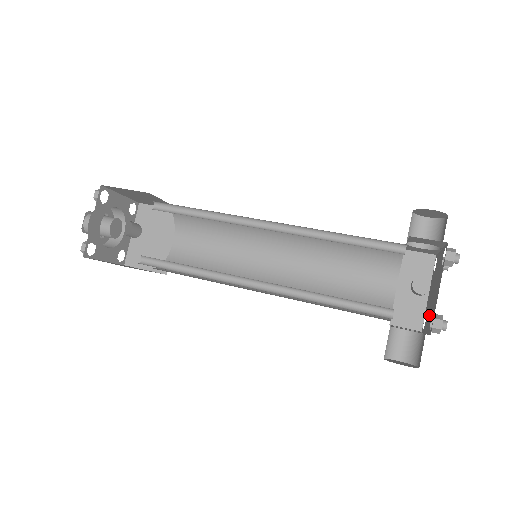
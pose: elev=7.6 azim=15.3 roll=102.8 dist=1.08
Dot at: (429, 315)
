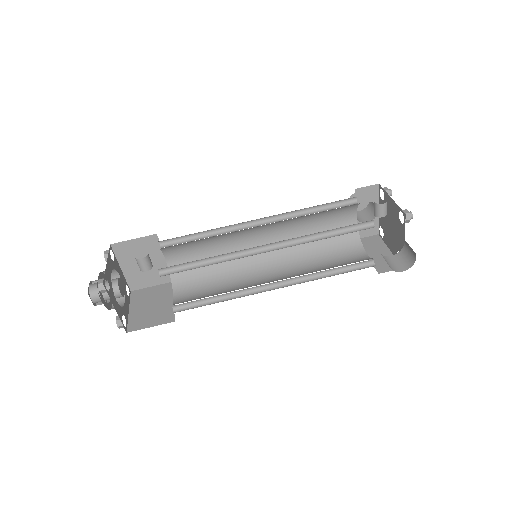
Dot at: (398, 233)
